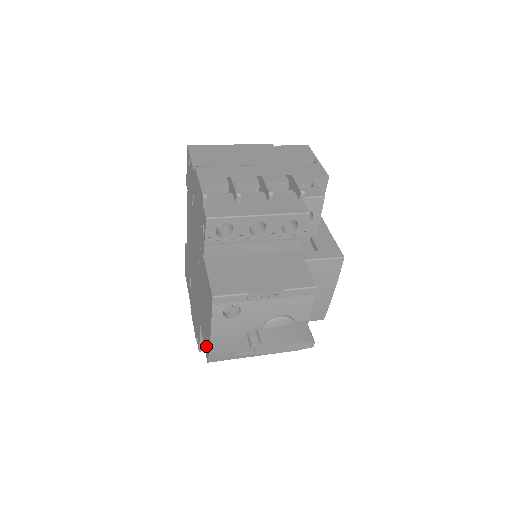
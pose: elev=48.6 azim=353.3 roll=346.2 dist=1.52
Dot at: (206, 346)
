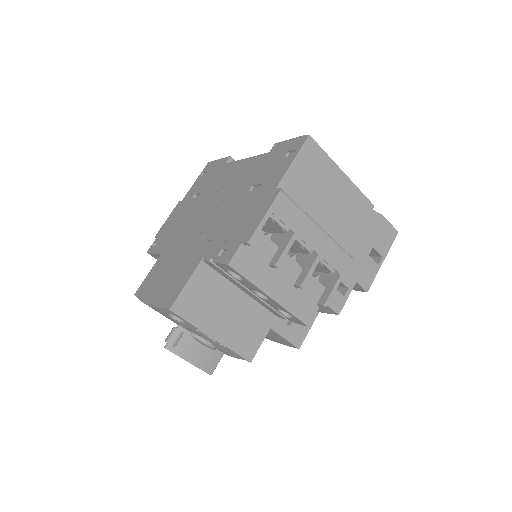
Dot at: (144, 287)
